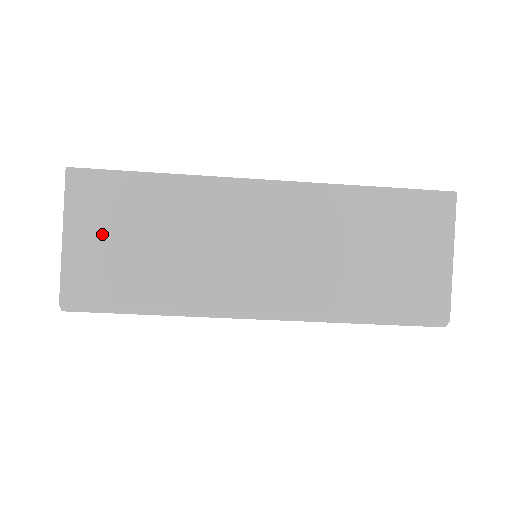
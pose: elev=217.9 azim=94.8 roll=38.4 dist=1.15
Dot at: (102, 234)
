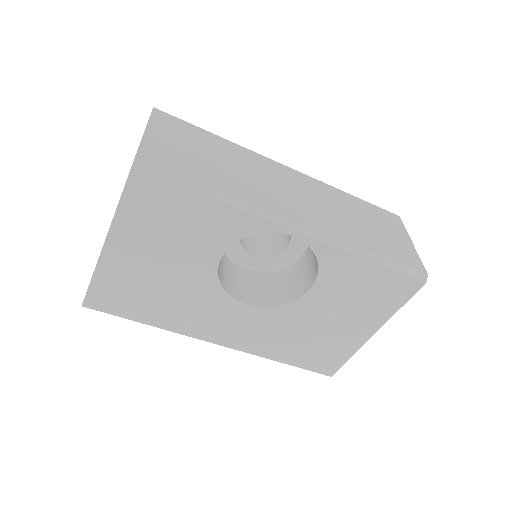
Dot at: (176, 141)
